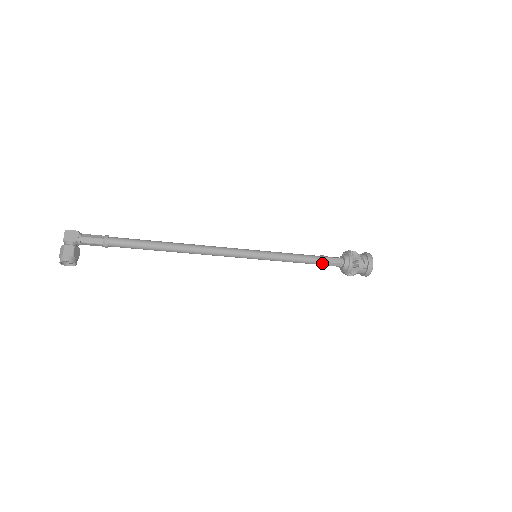
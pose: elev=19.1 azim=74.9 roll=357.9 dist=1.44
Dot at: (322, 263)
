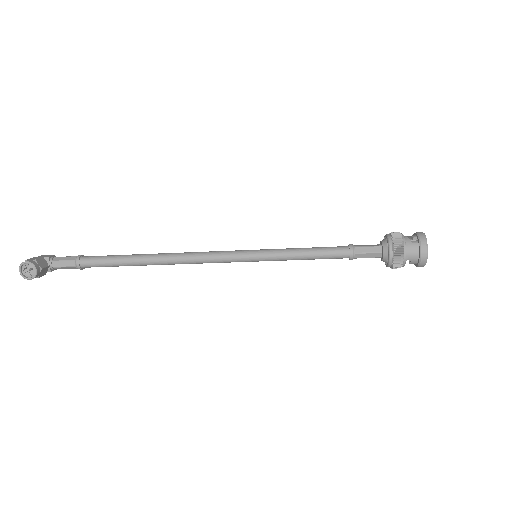
Dot at: occluded
